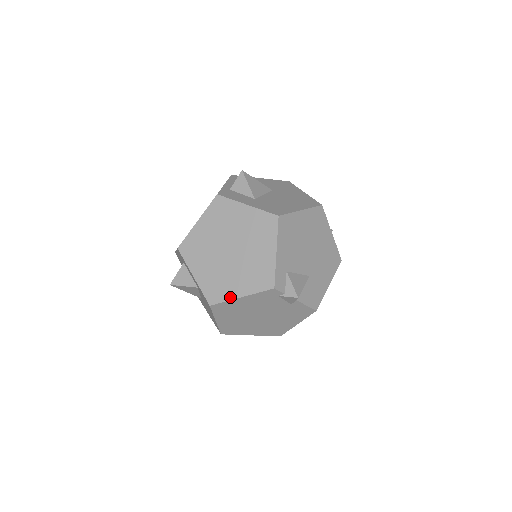
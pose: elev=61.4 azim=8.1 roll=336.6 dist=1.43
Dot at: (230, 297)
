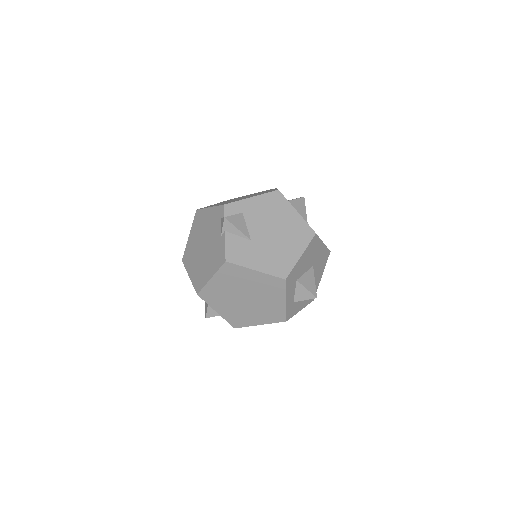
Dot at: (207, 207)
